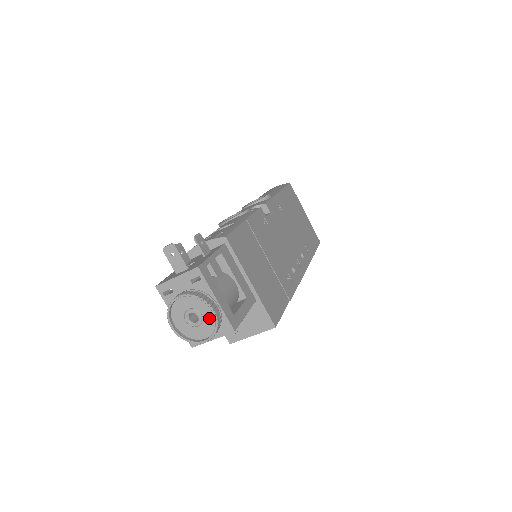
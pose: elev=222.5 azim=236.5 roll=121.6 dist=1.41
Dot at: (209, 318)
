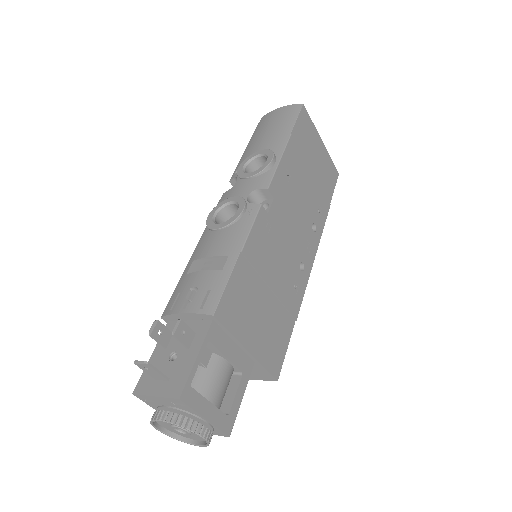
Dot at: occluded
